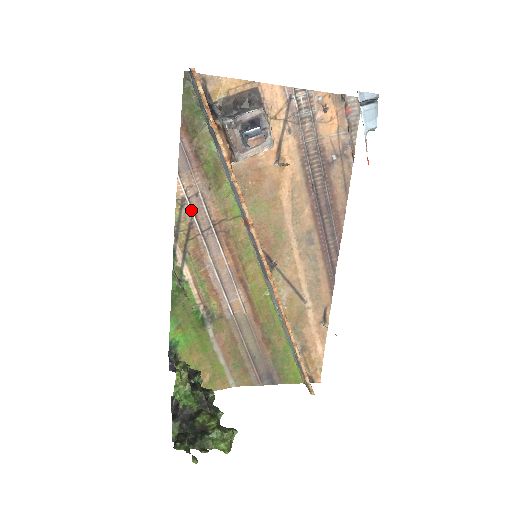
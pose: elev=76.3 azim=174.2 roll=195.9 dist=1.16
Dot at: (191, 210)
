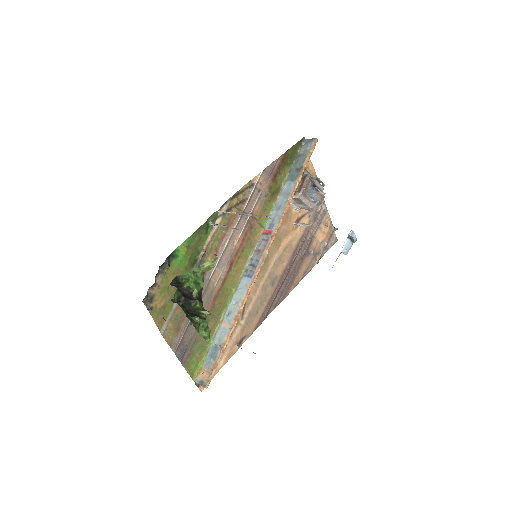
Dot at: (251, 194)
